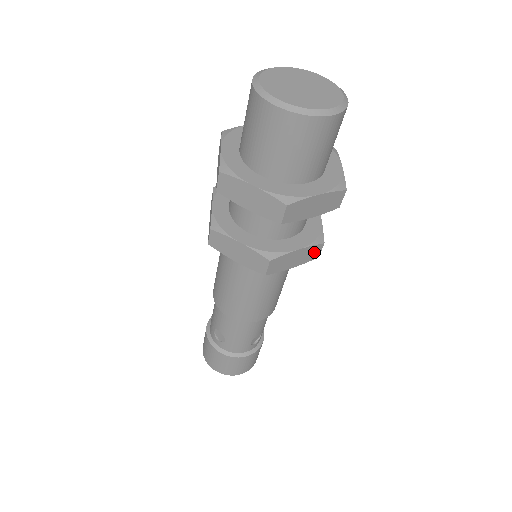
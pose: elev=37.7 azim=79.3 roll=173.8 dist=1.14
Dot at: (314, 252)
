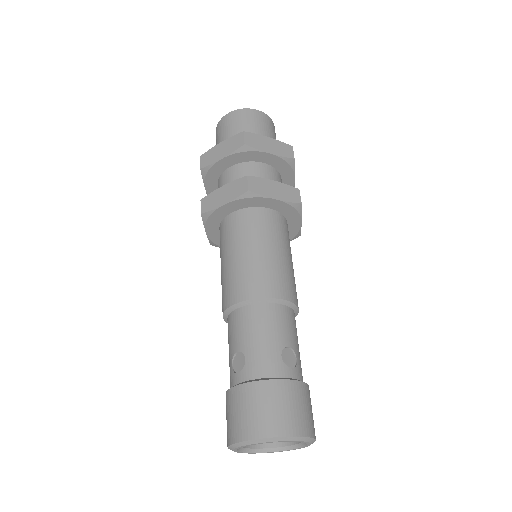
Dot at: (293, 194)
